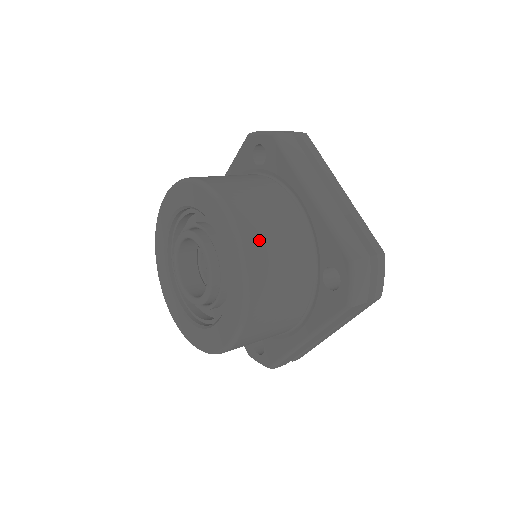
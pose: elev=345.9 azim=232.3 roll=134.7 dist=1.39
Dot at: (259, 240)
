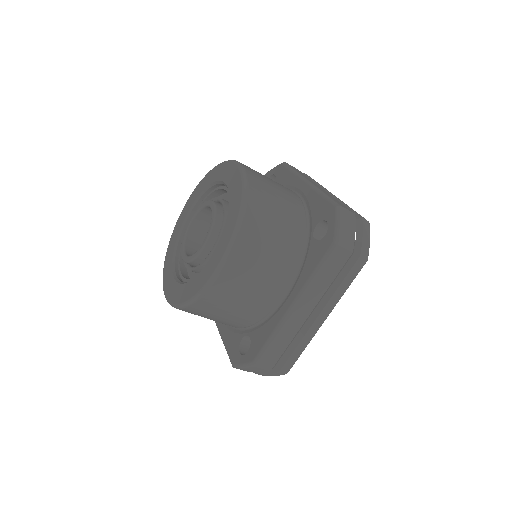
Dot at: (261, 183)
